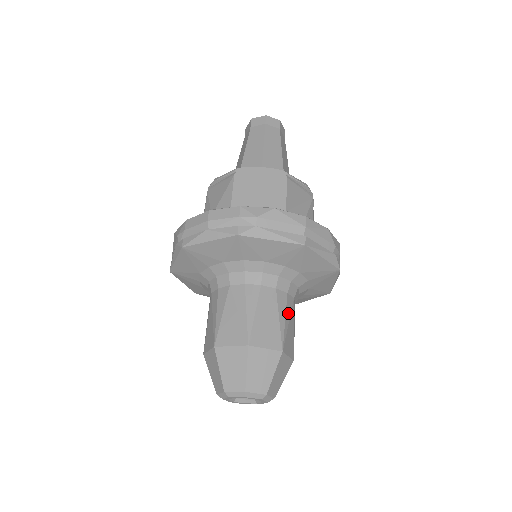
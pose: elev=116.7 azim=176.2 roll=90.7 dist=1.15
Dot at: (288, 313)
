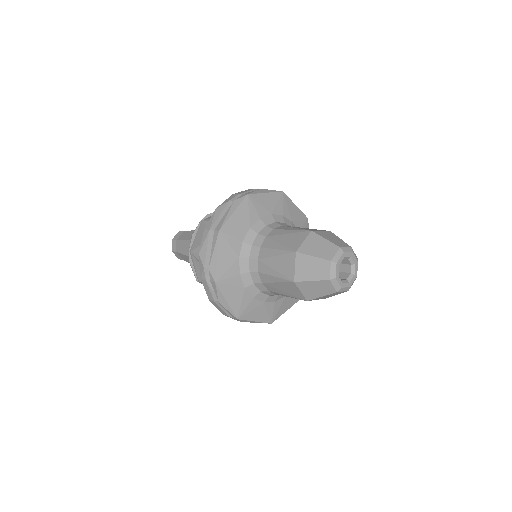
Dot at: occluded
